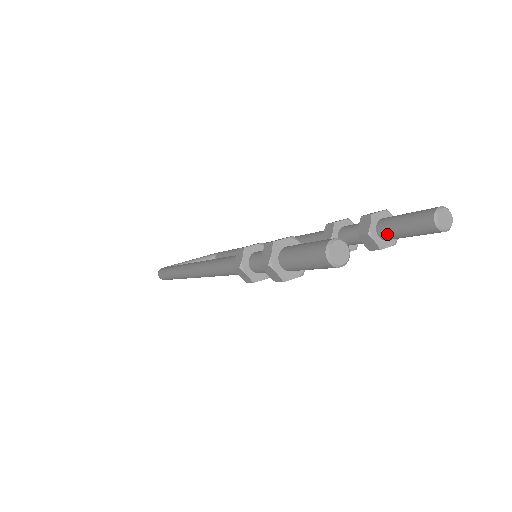
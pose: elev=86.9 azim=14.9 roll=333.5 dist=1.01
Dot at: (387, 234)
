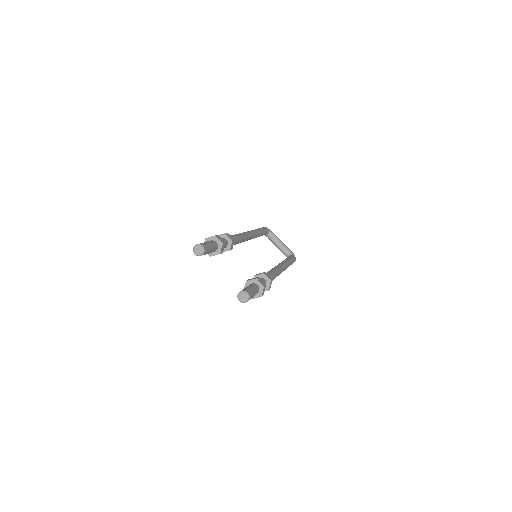
Dot at: occluded
